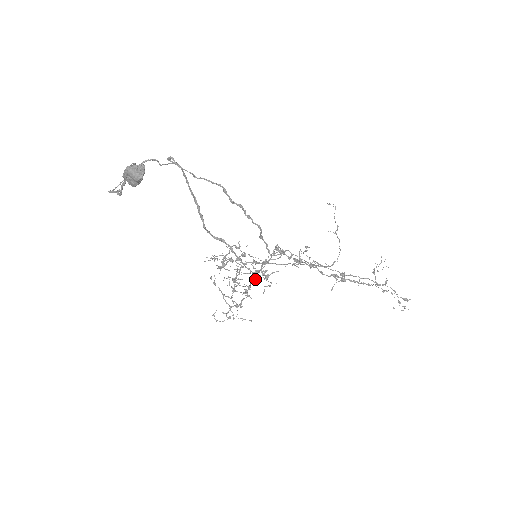
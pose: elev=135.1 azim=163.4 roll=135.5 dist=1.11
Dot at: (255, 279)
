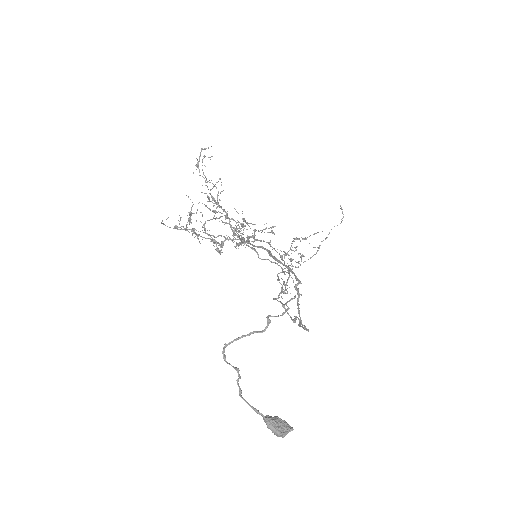
Dot at: occluded
